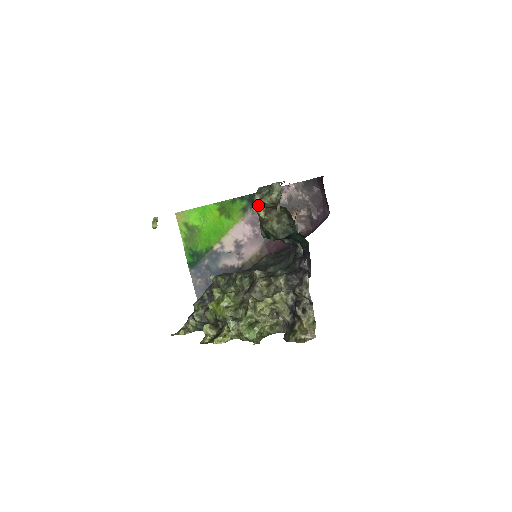
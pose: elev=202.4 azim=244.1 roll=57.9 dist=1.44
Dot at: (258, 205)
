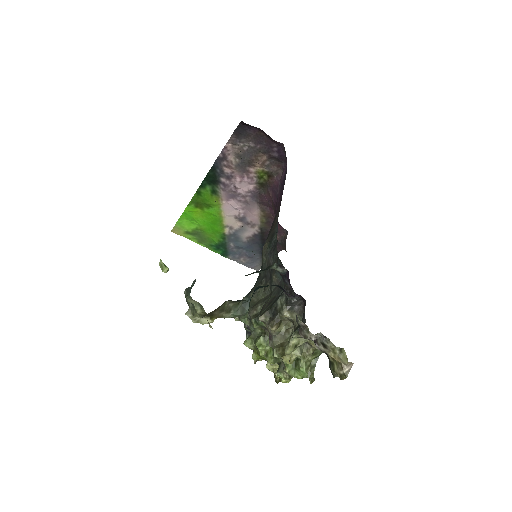
Dot at: (197, 320)
